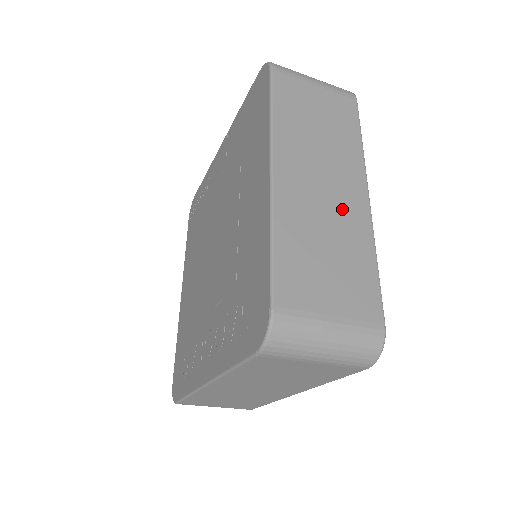
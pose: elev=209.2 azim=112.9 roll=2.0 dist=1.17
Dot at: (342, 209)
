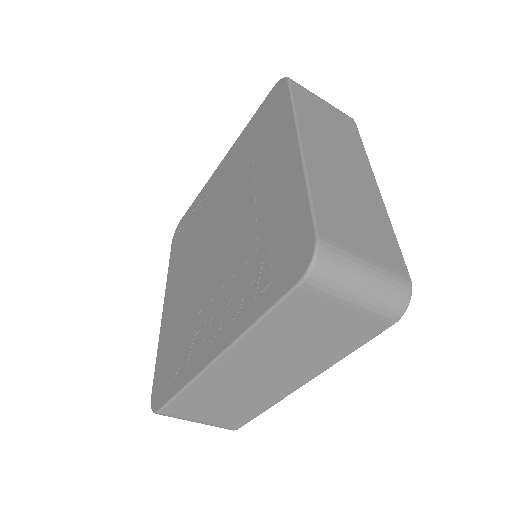
Dot at: (359, 186)
